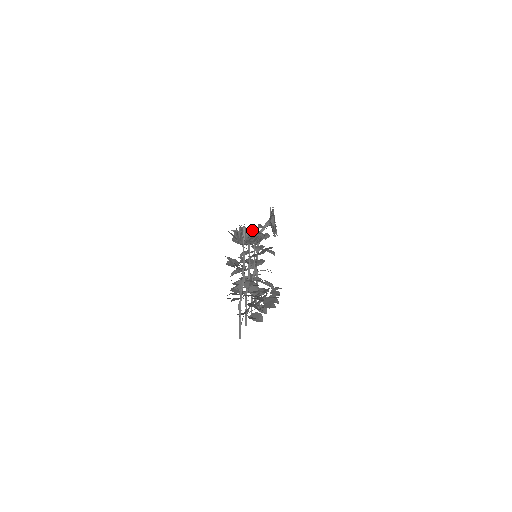
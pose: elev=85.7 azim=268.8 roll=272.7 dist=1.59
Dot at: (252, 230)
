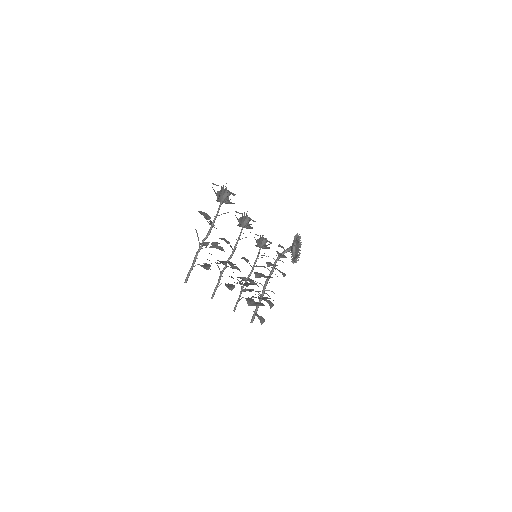
Dot at: occluded
